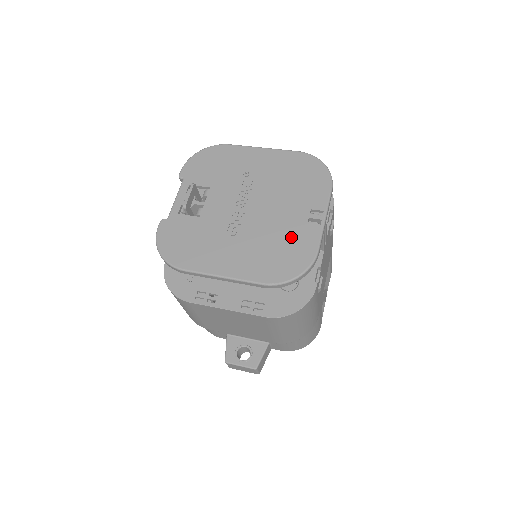
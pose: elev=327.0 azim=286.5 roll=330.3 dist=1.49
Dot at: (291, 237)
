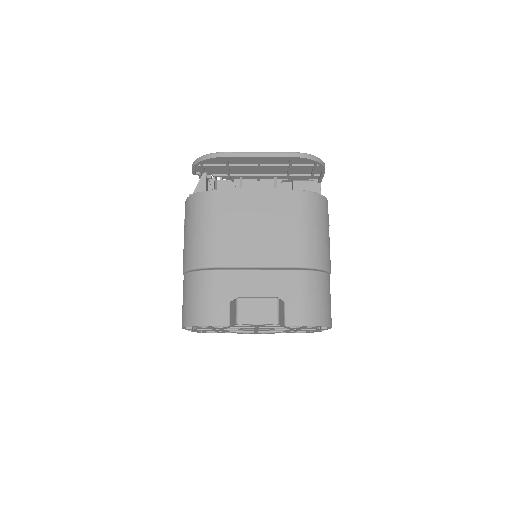
Dot at: occluded
